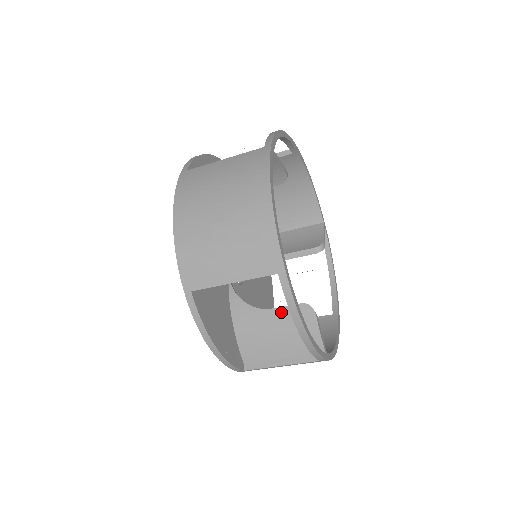
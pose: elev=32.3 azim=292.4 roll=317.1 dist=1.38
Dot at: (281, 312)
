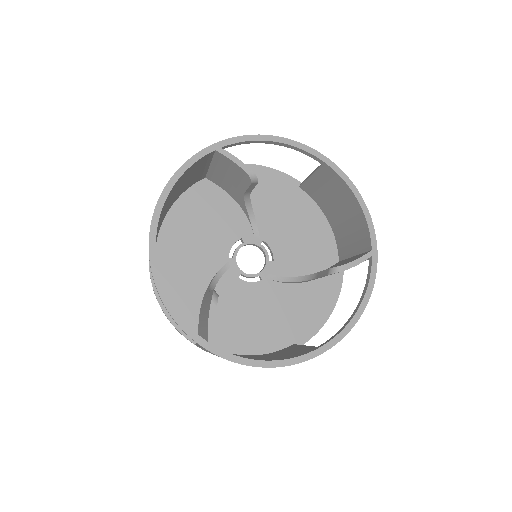
Dot at: (209, 295)
